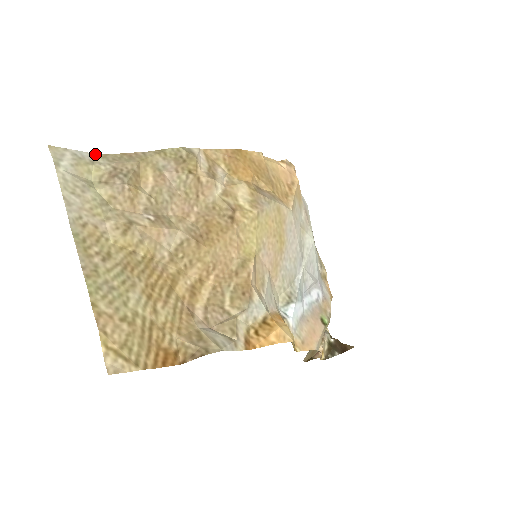
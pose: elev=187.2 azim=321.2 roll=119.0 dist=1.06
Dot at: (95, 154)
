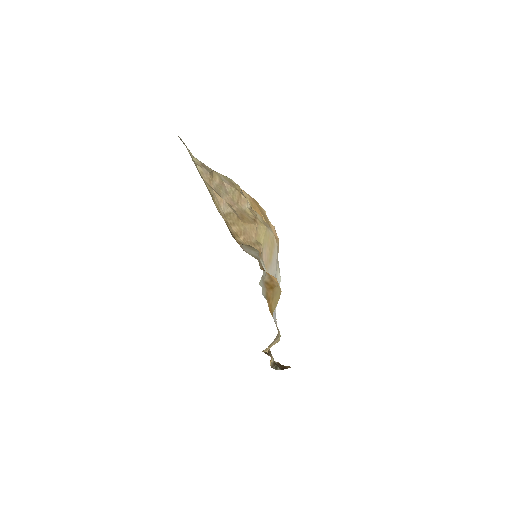
Dot at: occluded
